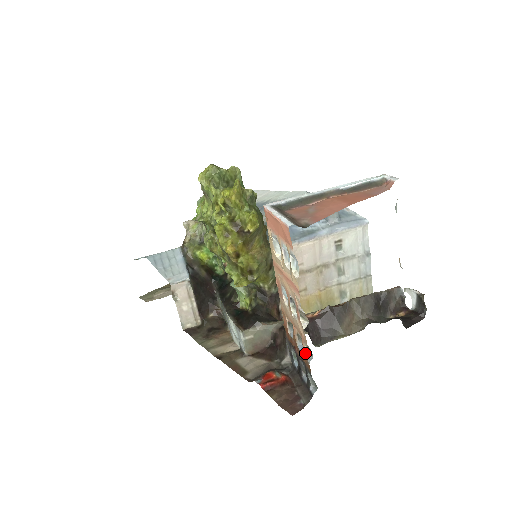
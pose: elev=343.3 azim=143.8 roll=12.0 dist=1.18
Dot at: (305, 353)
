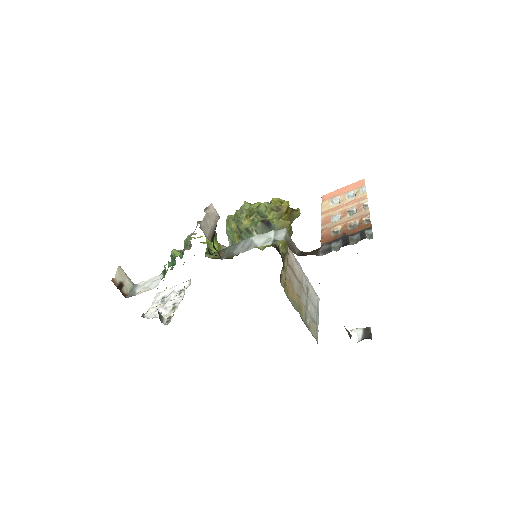
Dot at: (365, 222)
